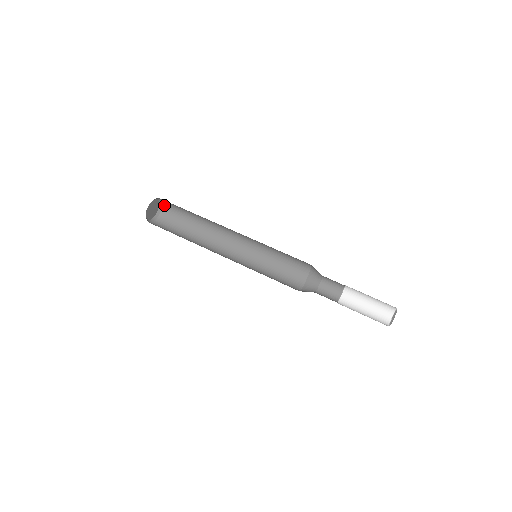
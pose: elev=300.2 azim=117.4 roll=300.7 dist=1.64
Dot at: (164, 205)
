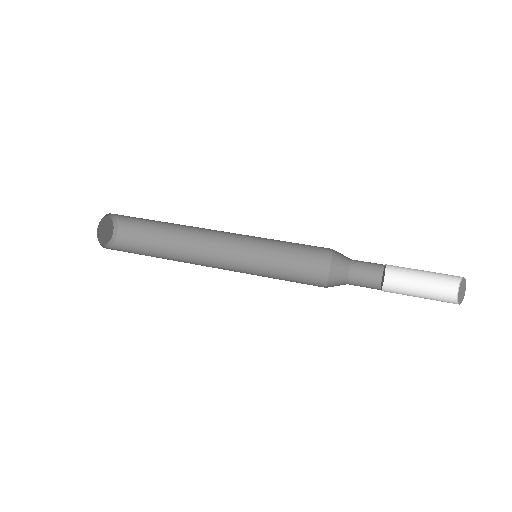
Dot at: (118, 240)
